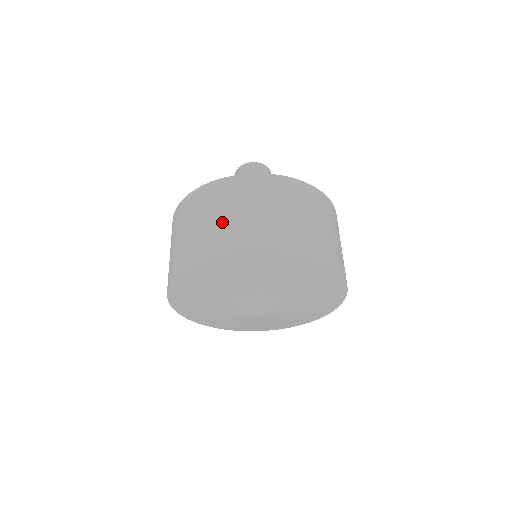
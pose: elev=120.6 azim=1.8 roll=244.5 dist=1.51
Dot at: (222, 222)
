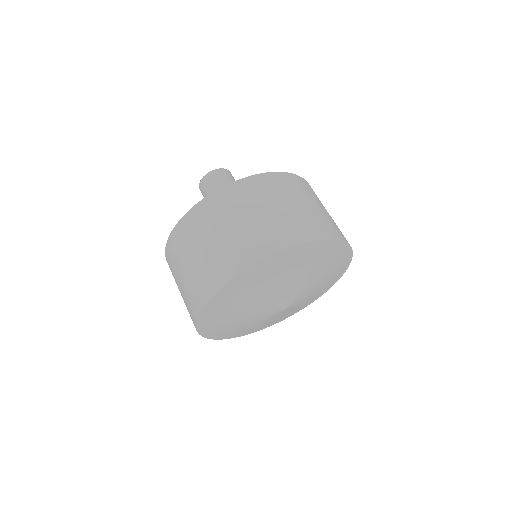
Dot at: (316, 210)
